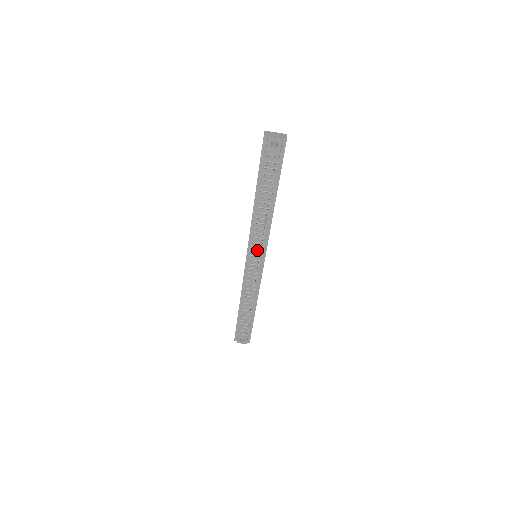
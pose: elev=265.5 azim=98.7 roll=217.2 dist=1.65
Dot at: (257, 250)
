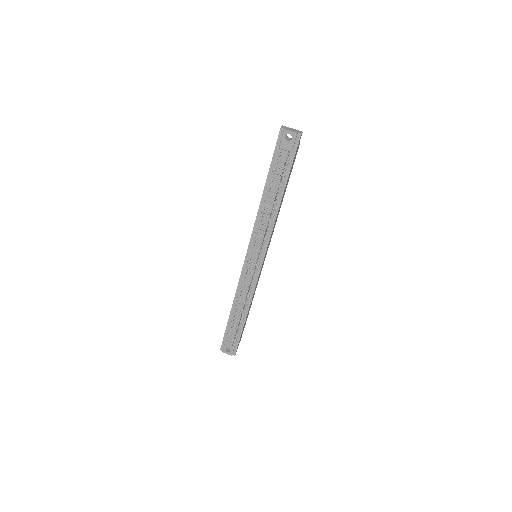
Dot at: (258, 248)
